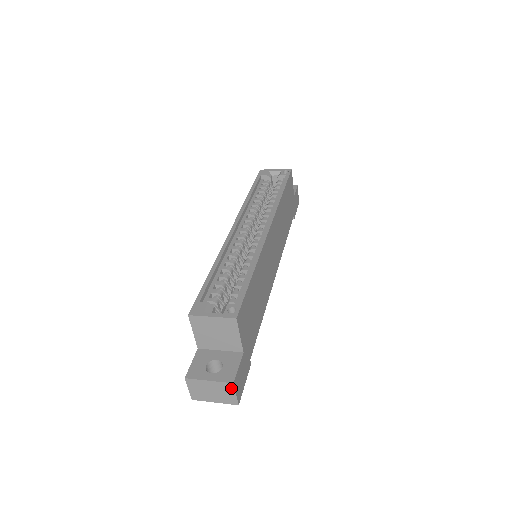
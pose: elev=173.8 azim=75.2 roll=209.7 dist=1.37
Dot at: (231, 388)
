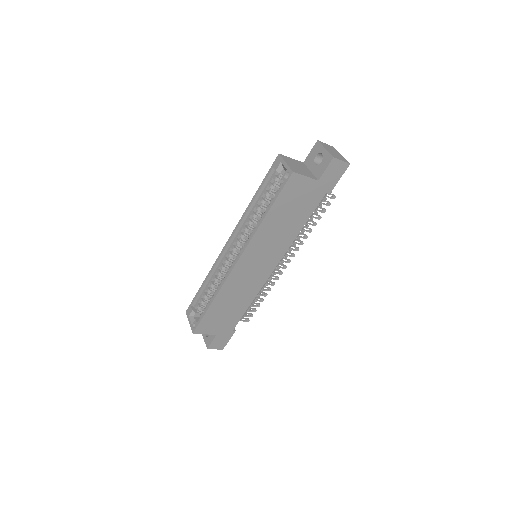
Dot at: (210, 347)
